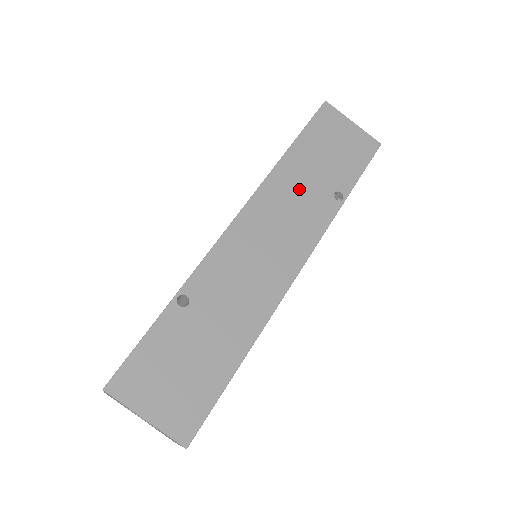
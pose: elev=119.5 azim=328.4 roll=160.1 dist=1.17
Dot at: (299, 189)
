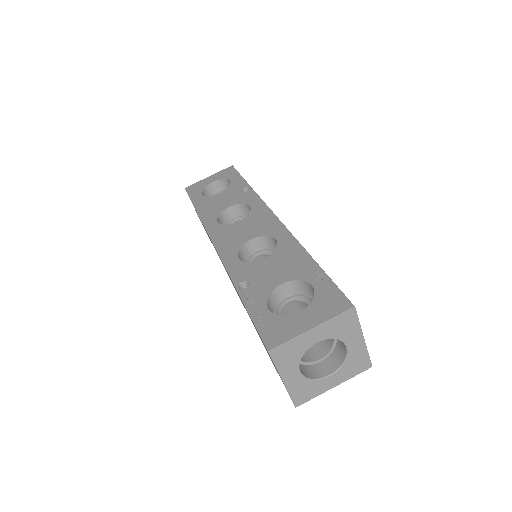
Dot at: occluded
